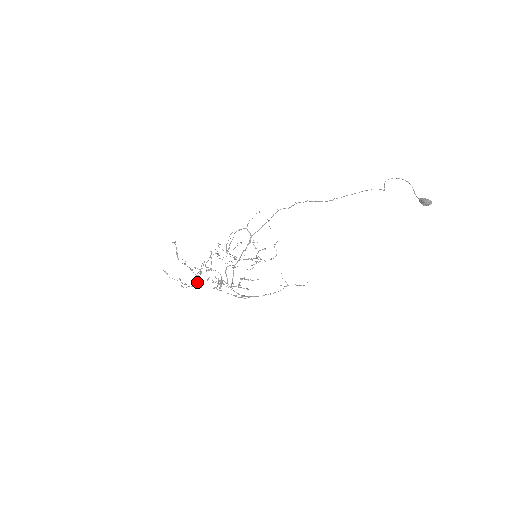
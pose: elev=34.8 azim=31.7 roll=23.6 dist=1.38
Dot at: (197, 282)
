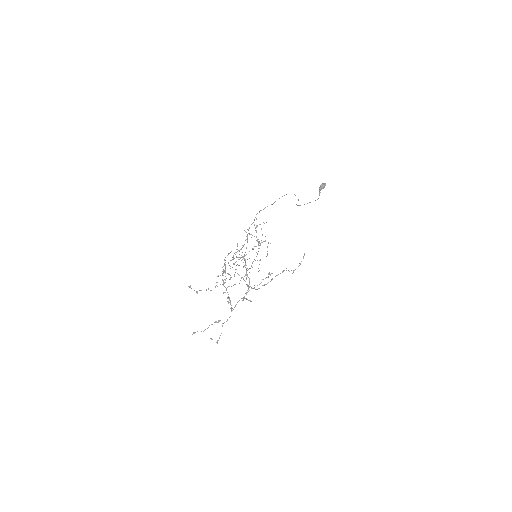
Dot at: occluded
